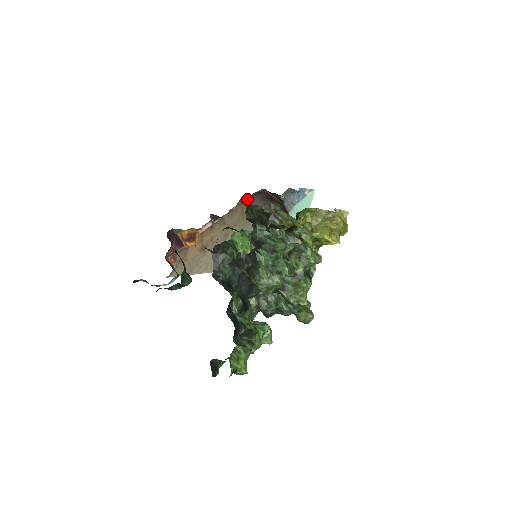
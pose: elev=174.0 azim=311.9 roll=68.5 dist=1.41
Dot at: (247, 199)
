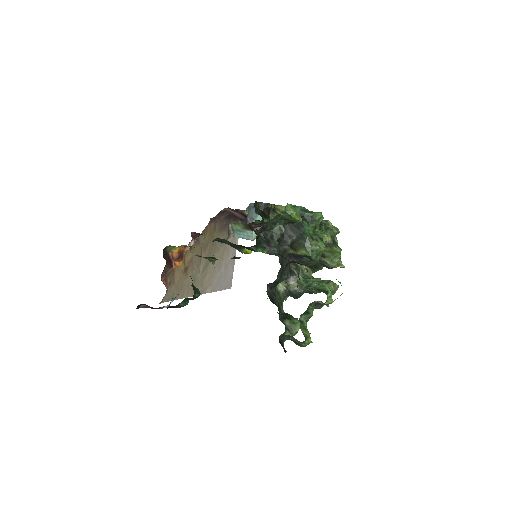
Dot at: (214, 219)
